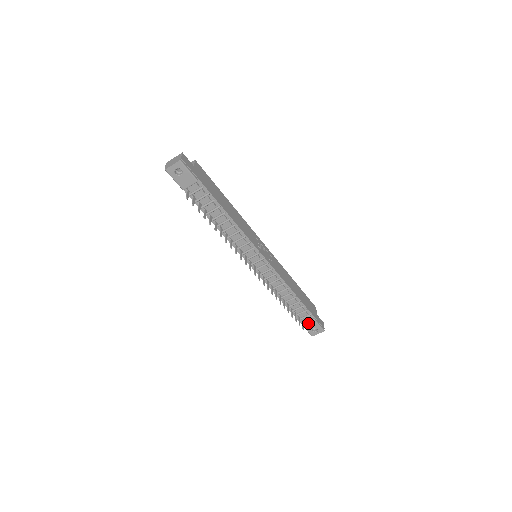
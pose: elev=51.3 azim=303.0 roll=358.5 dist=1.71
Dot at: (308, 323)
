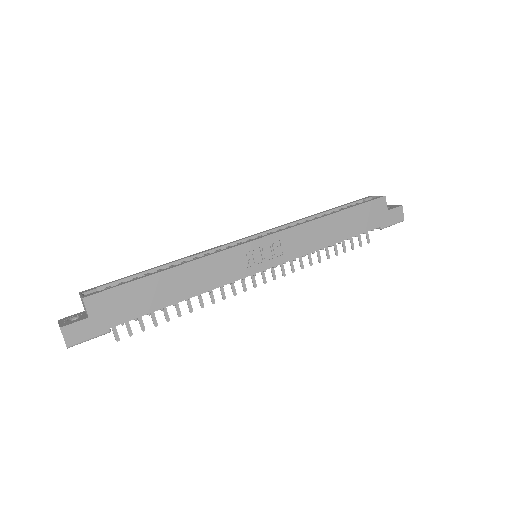
Dot at: occluded
